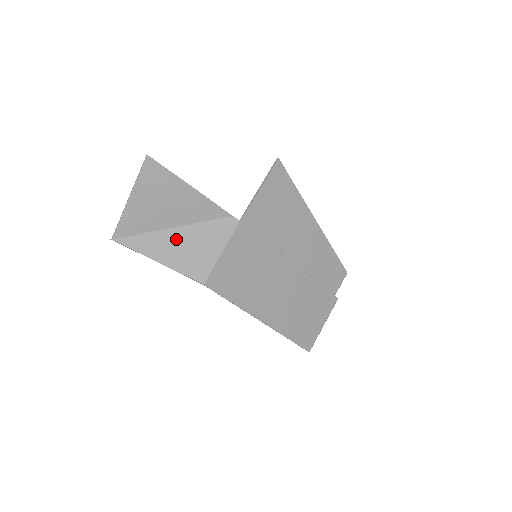
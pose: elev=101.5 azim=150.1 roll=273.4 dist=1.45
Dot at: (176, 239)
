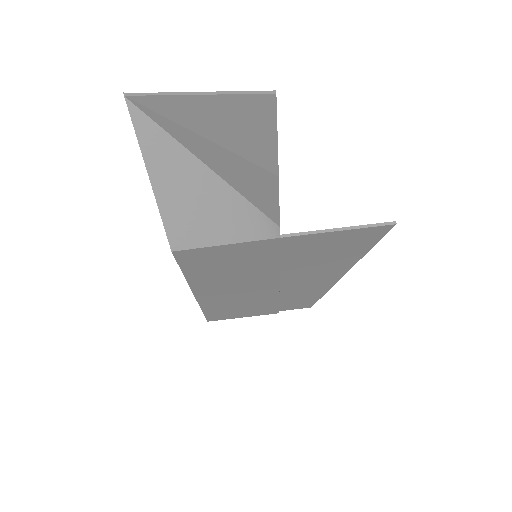
Dot at: (197, 182)
